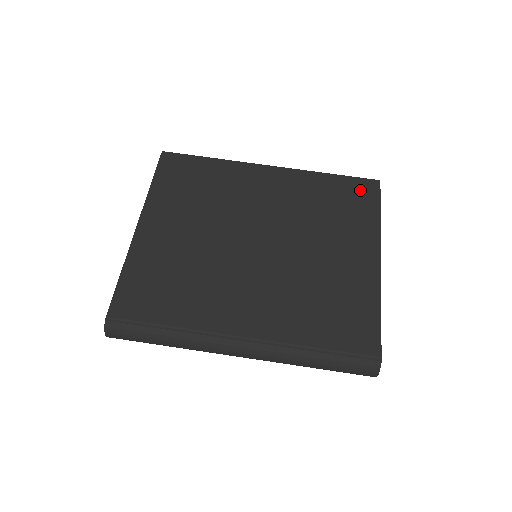
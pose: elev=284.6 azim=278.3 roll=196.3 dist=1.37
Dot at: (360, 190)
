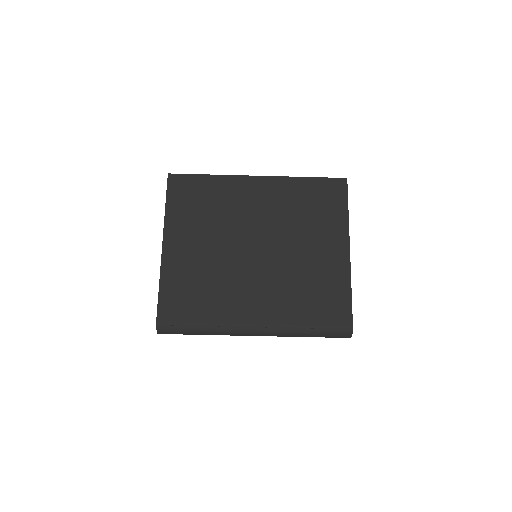
Dot at: (331, 190)
